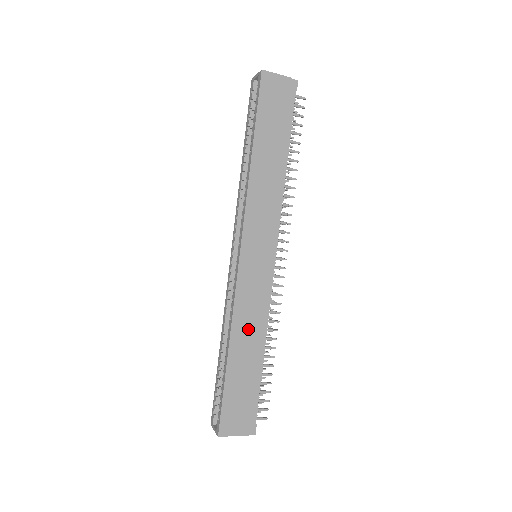
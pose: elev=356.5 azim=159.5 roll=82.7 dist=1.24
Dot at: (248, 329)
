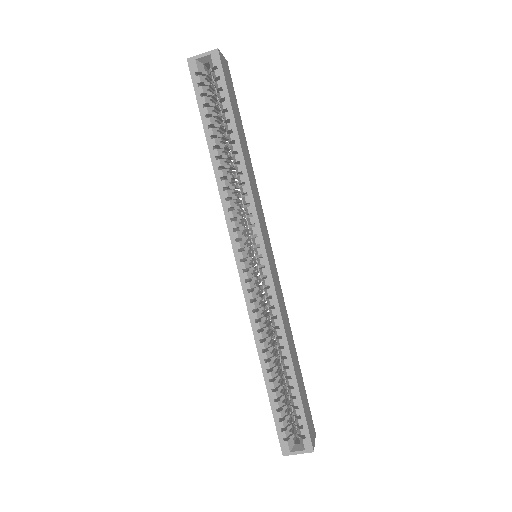
Dot at: (288, 330)
